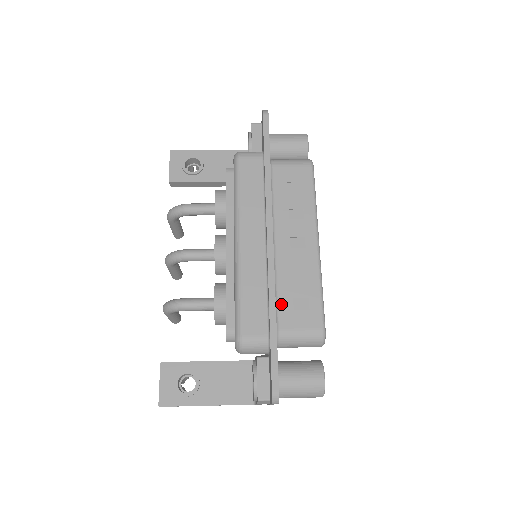
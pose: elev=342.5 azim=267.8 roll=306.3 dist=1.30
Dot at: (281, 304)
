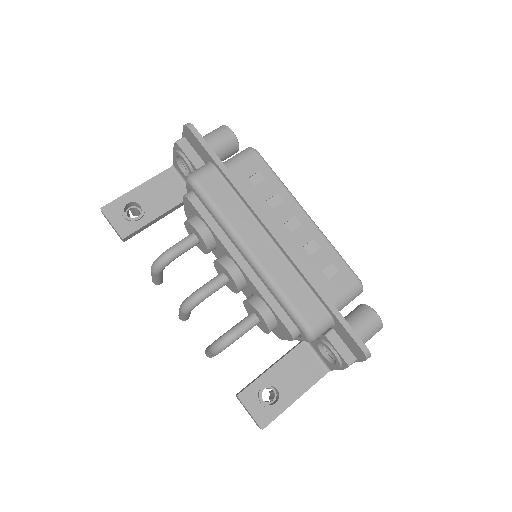
Dot at: (317, 282)
